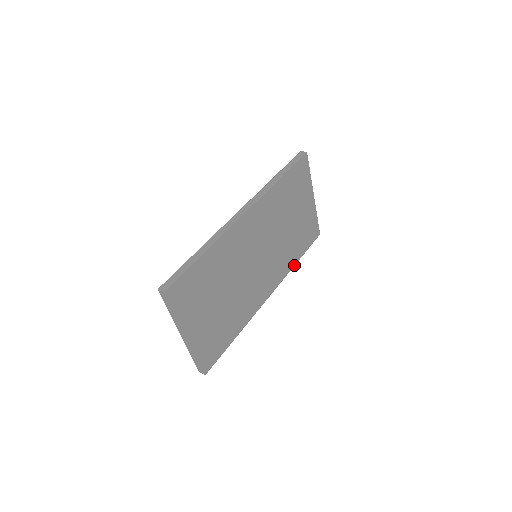
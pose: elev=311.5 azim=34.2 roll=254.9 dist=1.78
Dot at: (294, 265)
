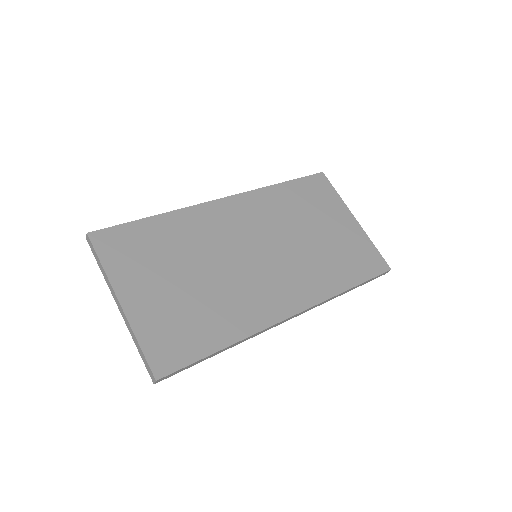
Dot at: (342, 292)
